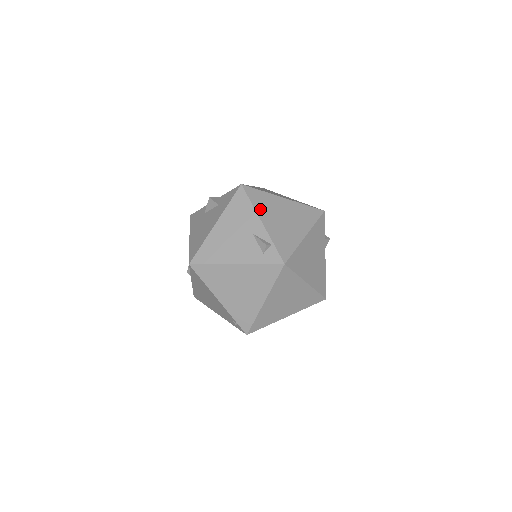
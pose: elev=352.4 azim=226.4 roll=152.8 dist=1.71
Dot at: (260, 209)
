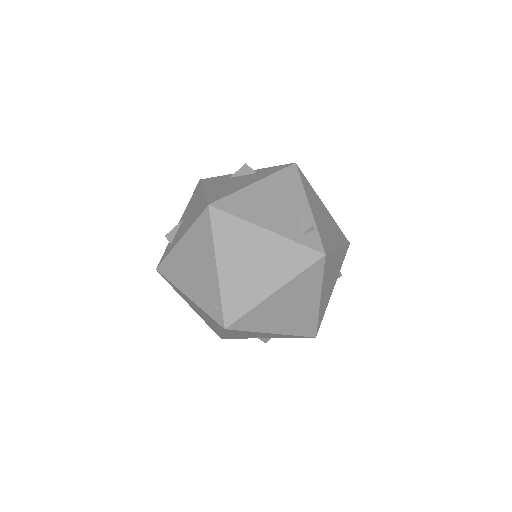
Dot at: (308, 194)
